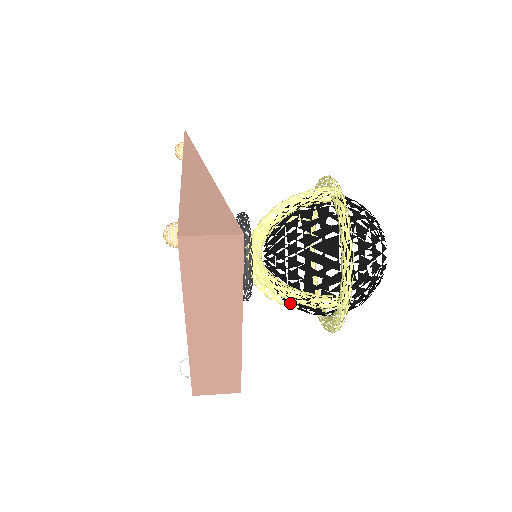
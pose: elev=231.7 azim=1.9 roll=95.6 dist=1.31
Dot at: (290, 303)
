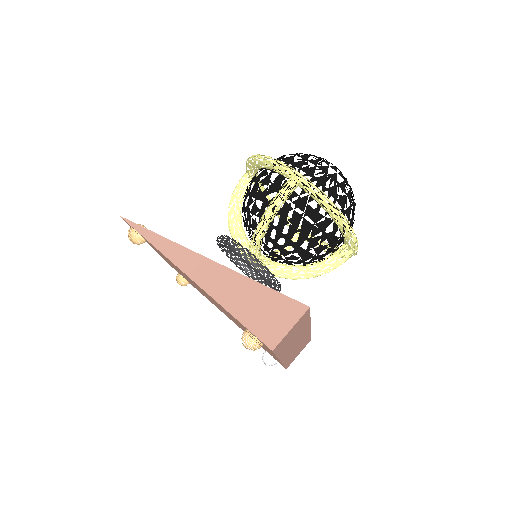
Dot at: occluded
